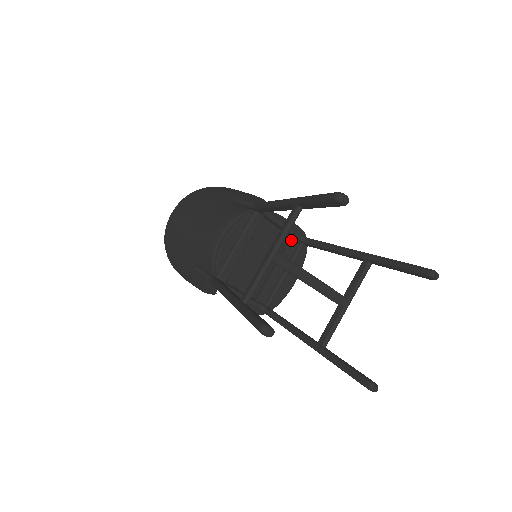
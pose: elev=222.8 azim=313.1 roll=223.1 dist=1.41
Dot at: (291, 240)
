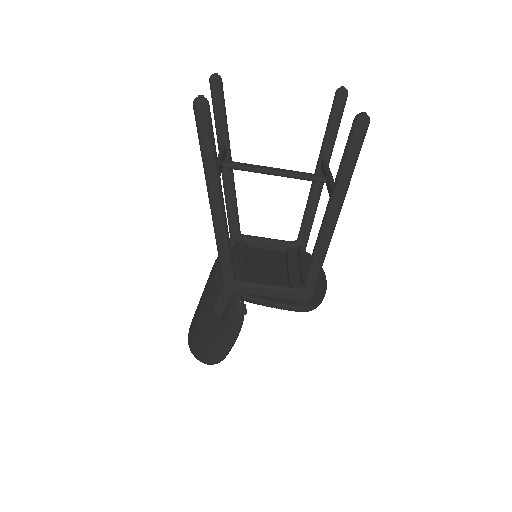
Dot at: (287, 249)
